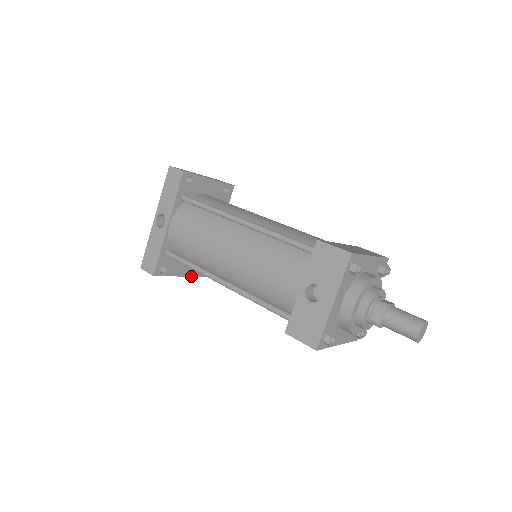
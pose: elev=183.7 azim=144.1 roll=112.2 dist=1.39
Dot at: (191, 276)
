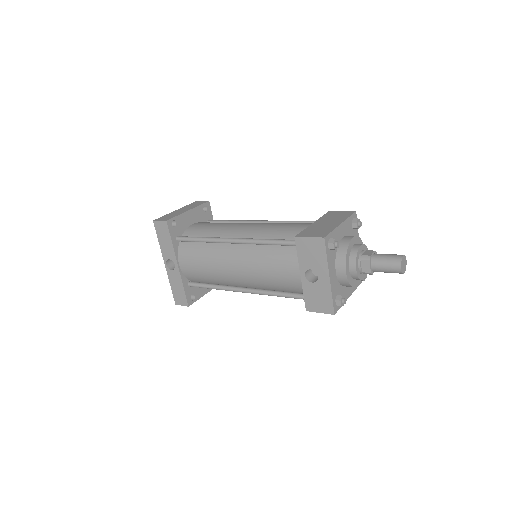
Dot at: occluded
